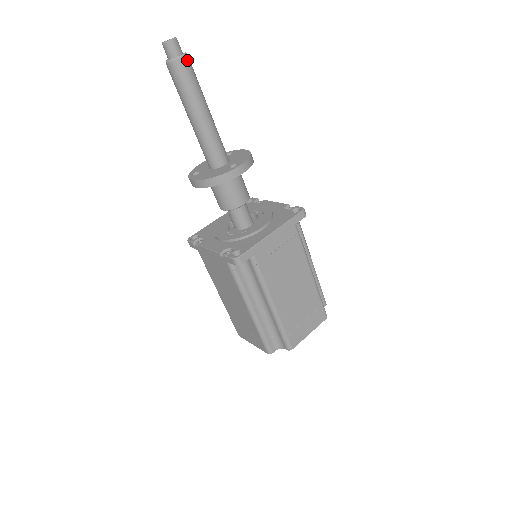
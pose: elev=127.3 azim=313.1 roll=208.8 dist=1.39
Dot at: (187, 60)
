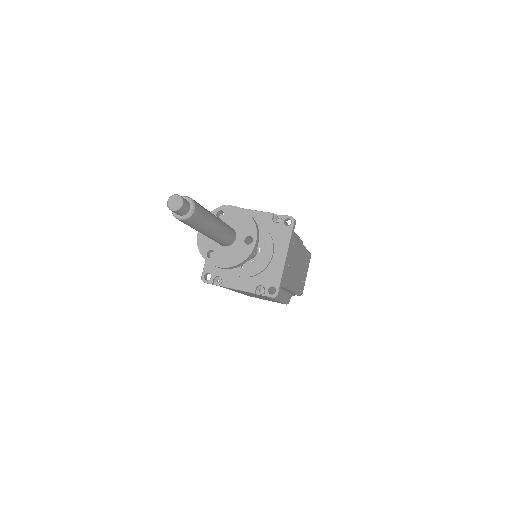
Dot at: (196, 206)
